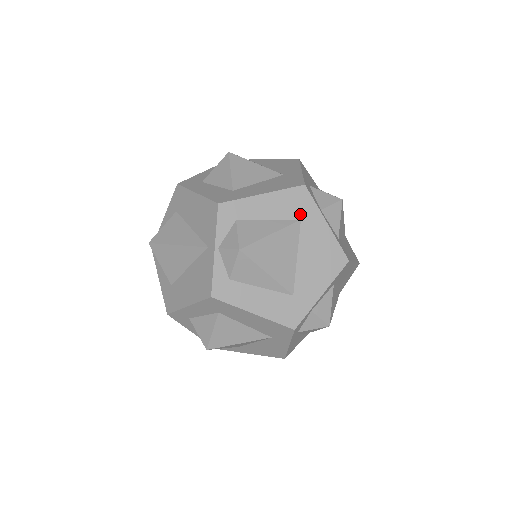
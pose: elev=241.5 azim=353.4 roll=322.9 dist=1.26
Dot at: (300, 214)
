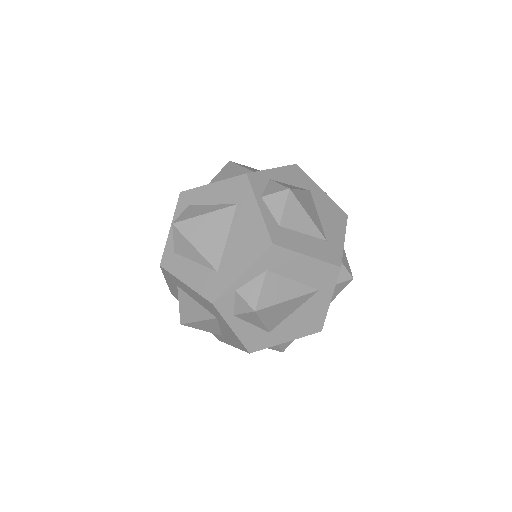
Dot at: (237, 199)
